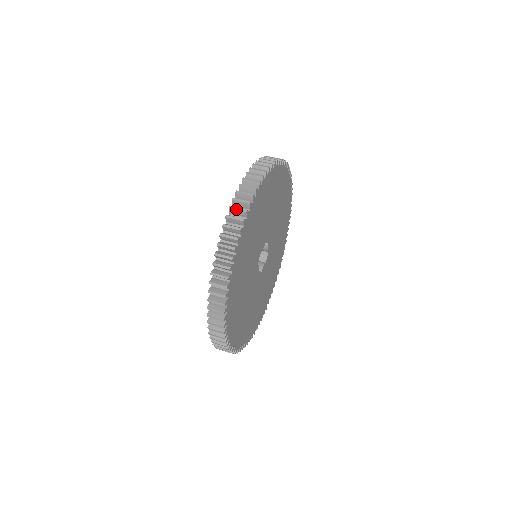
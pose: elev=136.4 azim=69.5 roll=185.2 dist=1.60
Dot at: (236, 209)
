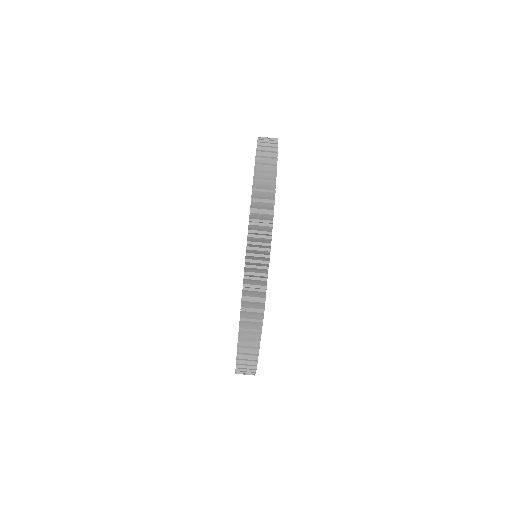
Dot at: (261, 201)
